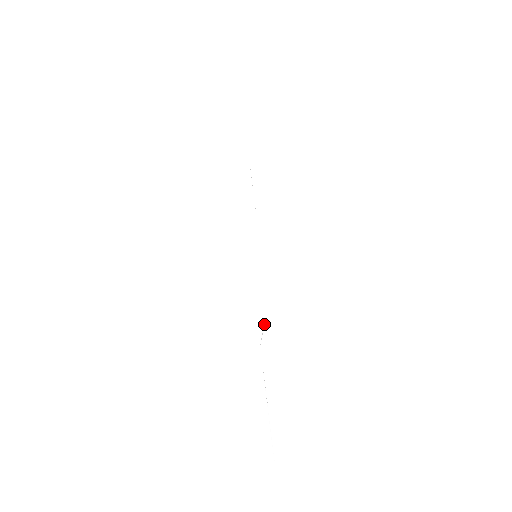
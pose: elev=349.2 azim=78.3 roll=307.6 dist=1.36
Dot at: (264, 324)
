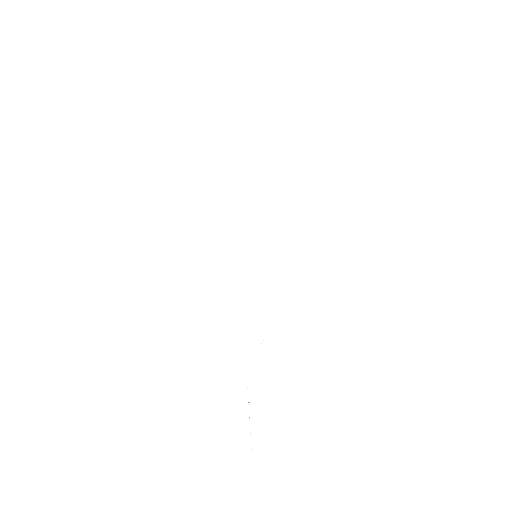
Dot at: occluded
